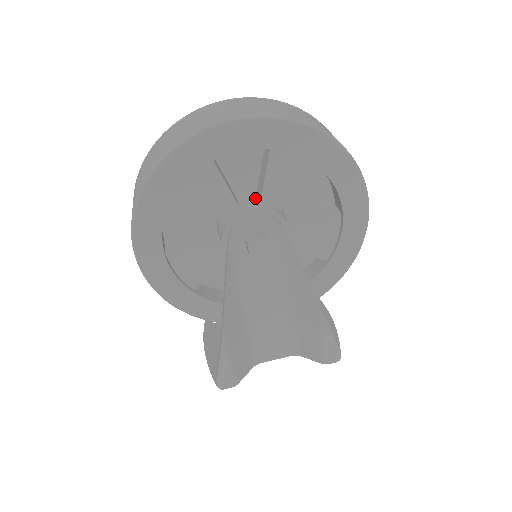
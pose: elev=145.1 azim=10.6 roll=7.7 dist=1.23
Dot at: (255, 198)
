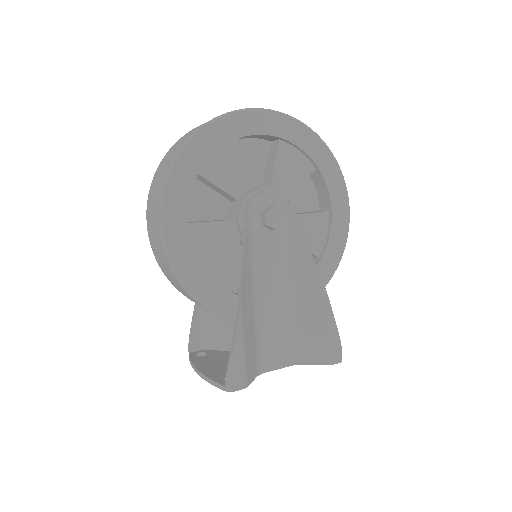
Dot at: (264, 186)
